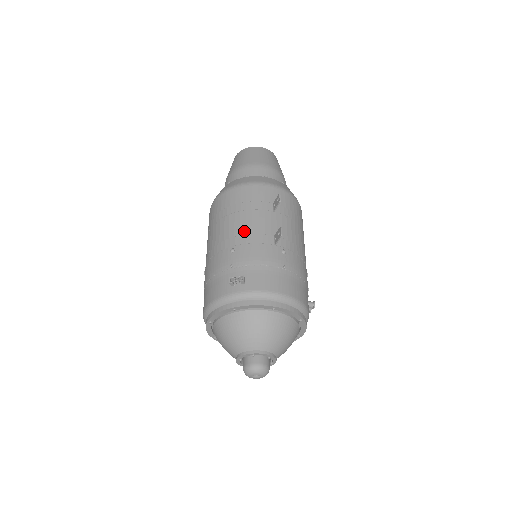
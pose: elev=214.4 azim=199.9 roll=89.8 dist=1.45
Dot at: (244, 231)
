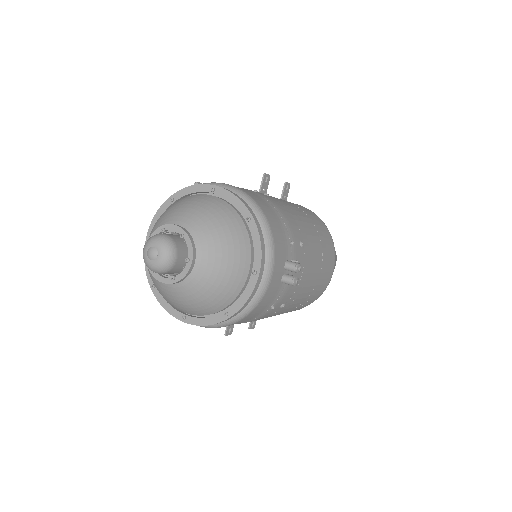
Dot at: occluded
